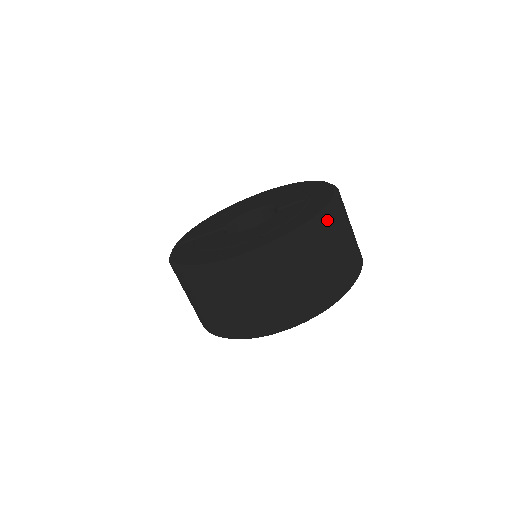
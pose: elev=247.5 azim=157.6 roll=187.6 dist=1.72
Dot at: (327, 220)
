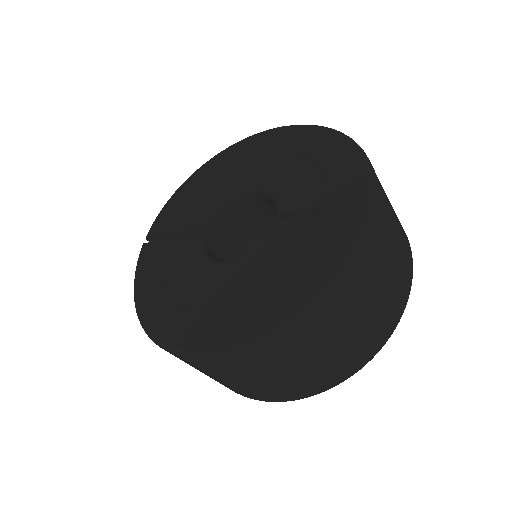
Dot at: (341, 292)
